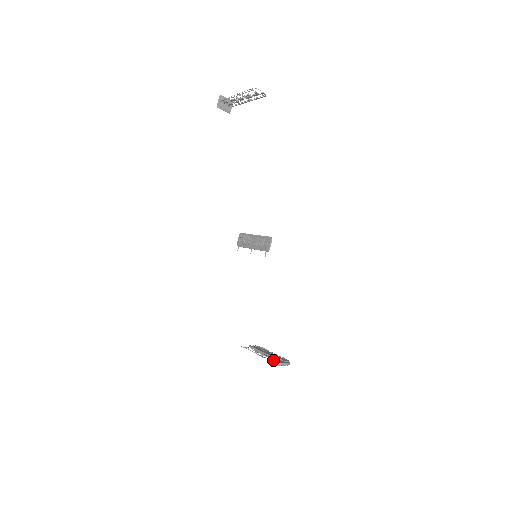
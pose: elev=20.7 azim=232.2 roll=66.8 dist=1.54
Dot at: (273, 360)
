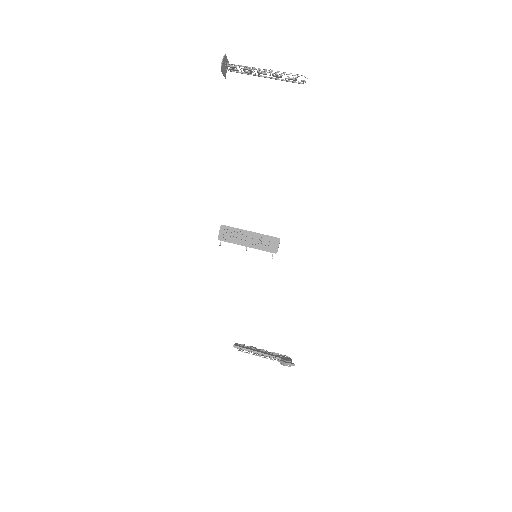
Dot at: (286, 362)
